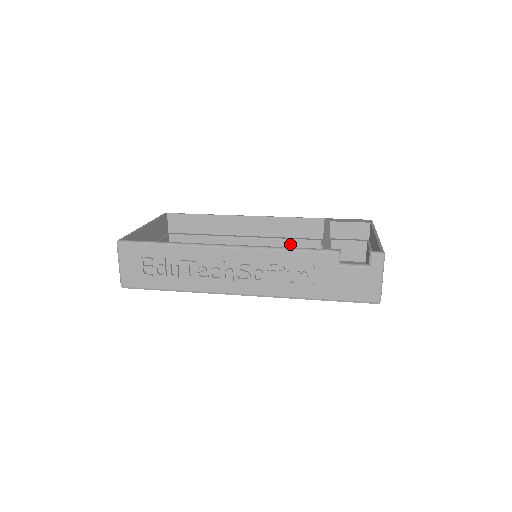
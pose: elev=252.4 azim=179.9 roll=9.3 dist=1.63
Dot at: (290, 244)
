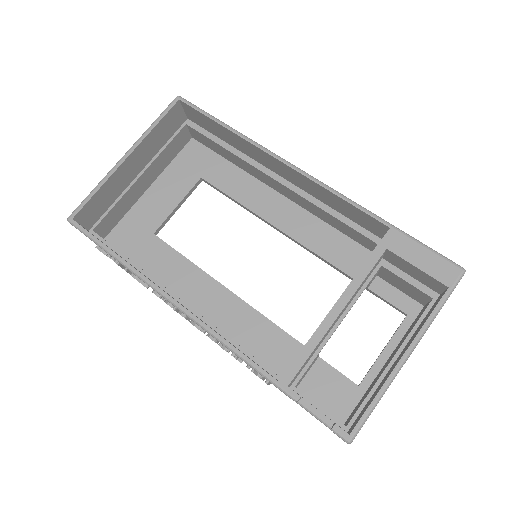
Dot at: (335, 221)
